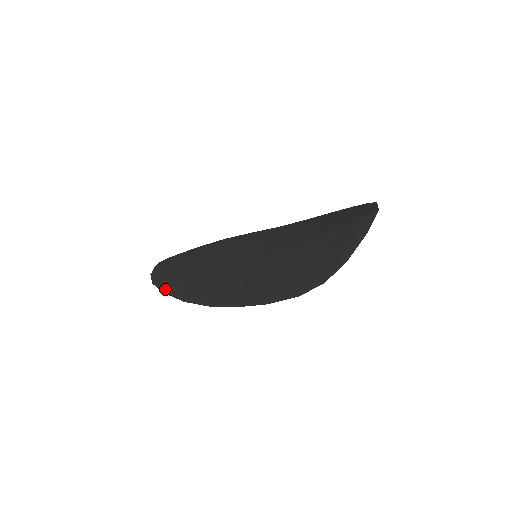
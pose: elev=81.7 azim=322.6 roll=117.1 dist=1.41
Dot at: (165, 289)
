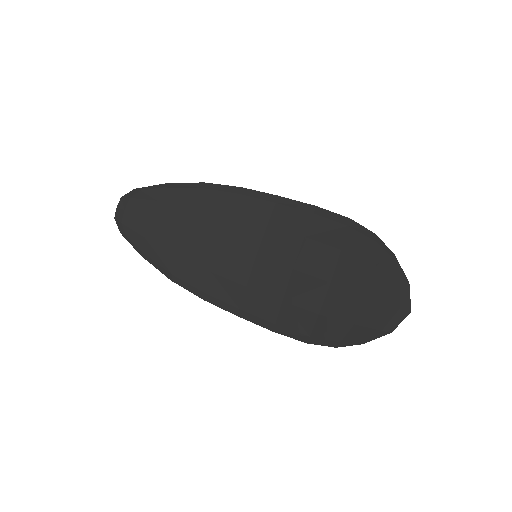
Dot at: (142, 252)
